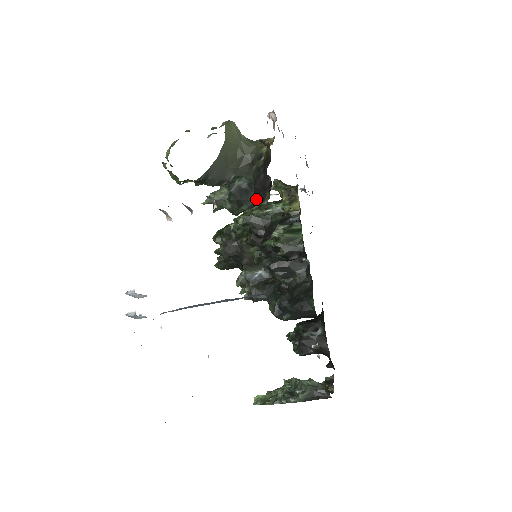
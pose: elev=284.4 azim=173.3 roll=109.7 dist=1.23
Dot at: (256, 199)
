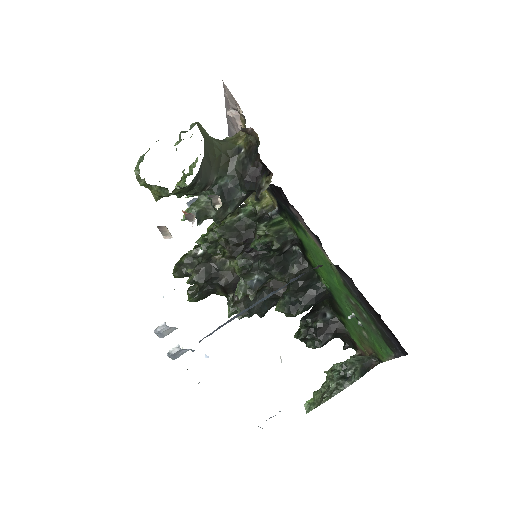
Dot at: (242, 196)
